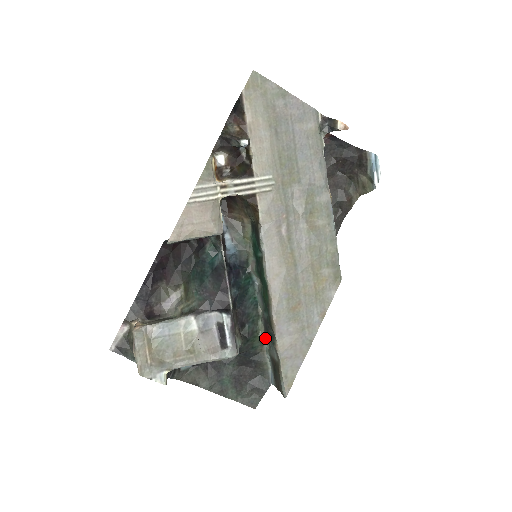
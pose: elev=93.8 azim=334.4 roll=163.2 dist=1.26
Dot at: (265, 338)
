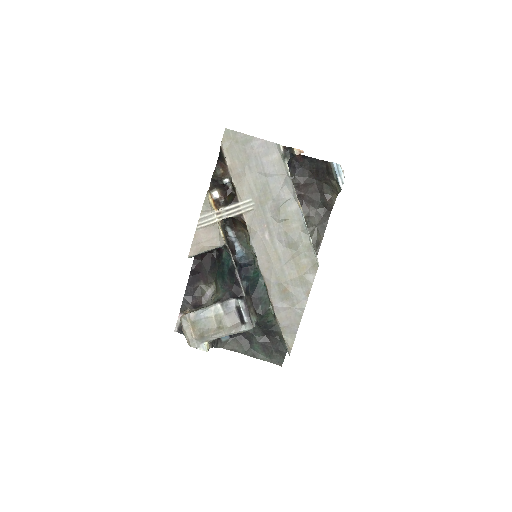
Dot at: occluded
